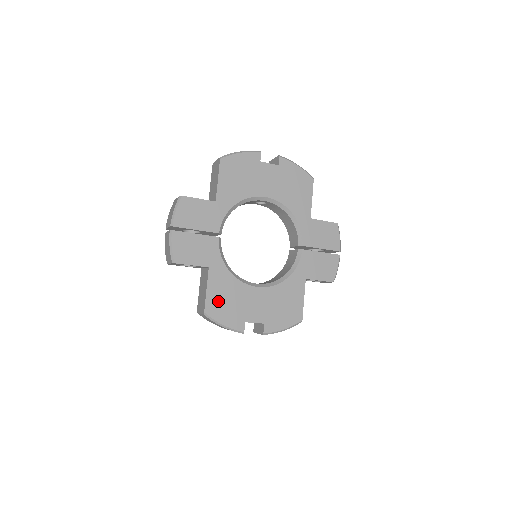
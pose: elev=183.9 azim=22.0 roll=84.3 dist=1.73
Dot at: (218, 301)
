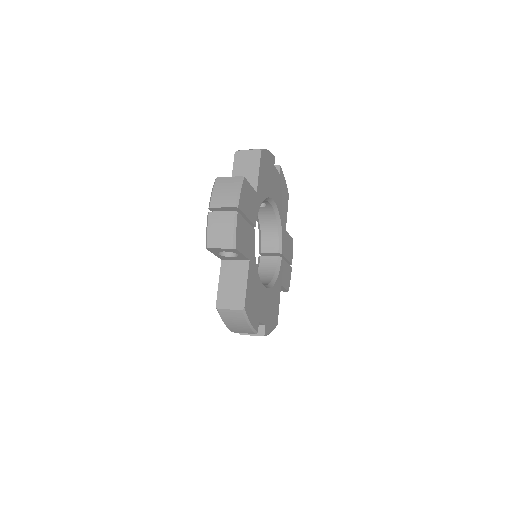
Dot at: (250, 297)
